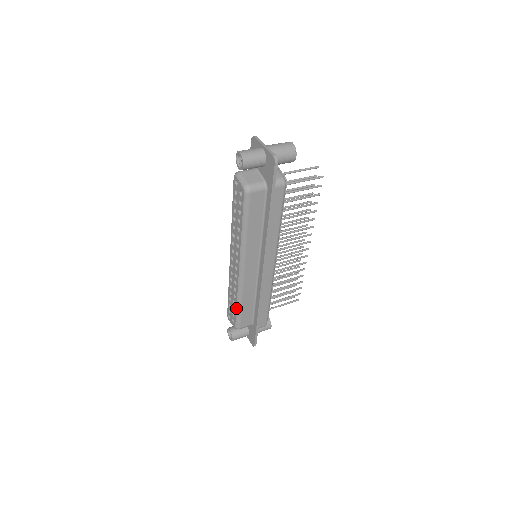
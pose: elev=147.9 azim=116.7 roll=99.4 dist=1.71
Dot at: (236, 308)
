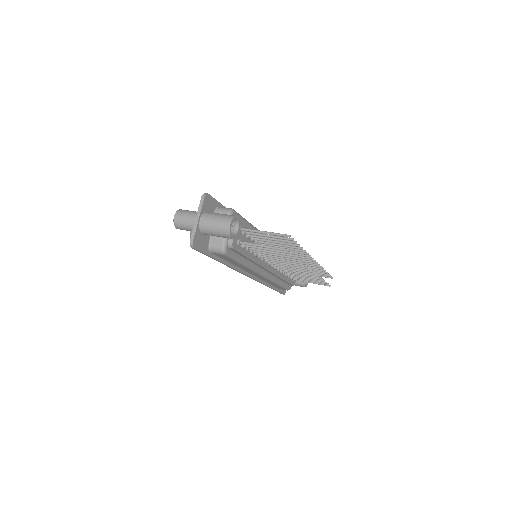
Dot at: occluded
